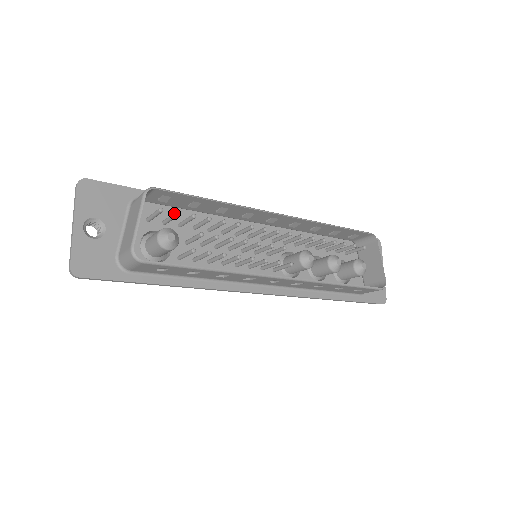
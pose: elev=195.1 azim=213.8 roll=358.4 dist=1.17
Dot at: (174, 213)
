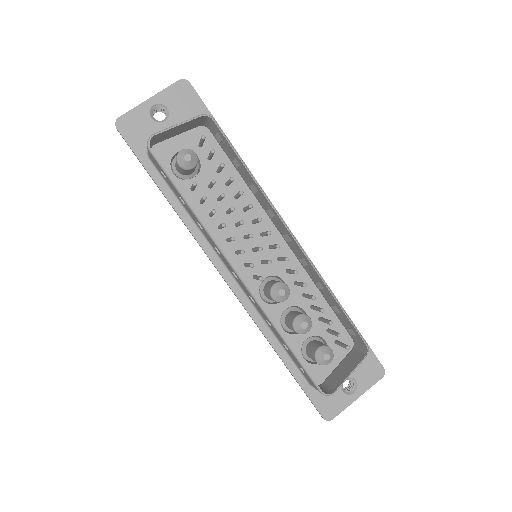
Dot at: (212, 150)
